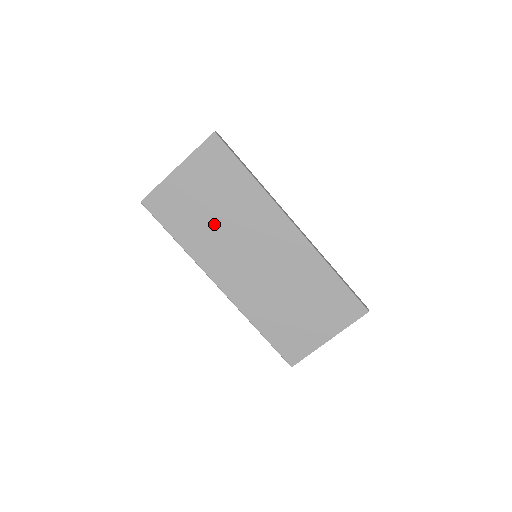
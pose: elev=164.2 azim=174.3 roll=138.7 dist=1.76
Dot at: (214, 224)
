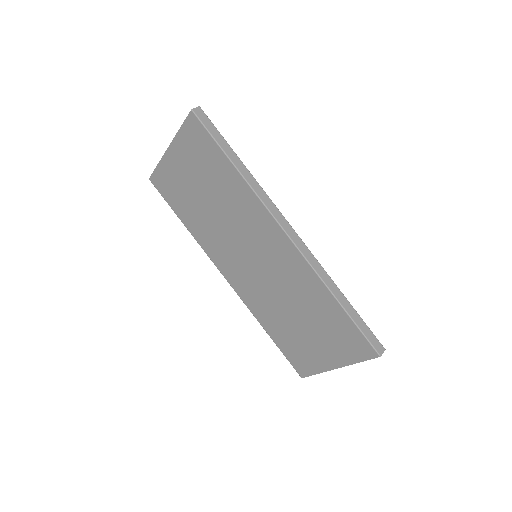
Dot at: (210, 214)
